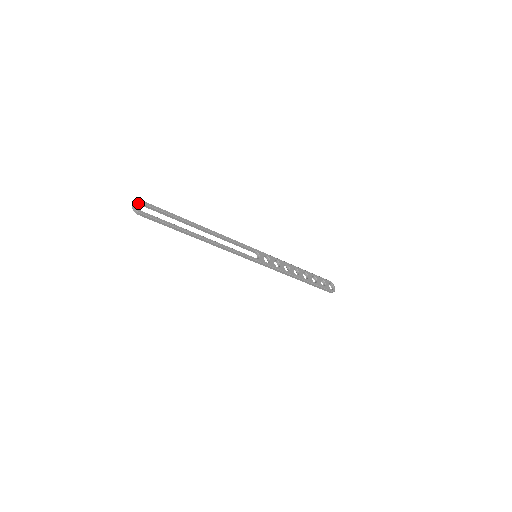
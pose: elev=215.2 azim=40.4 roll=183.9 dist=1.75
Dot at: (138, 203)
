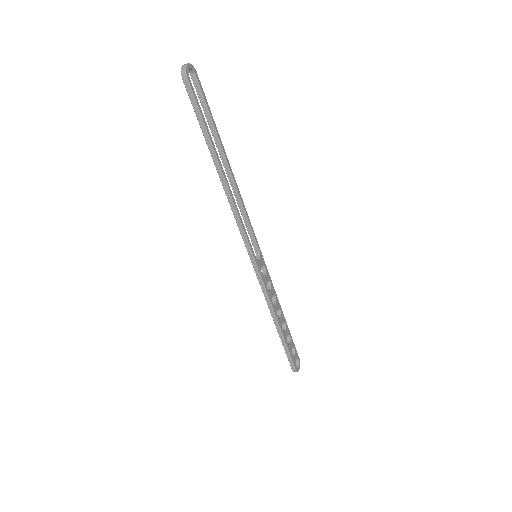
Dot at: (191, 70)
